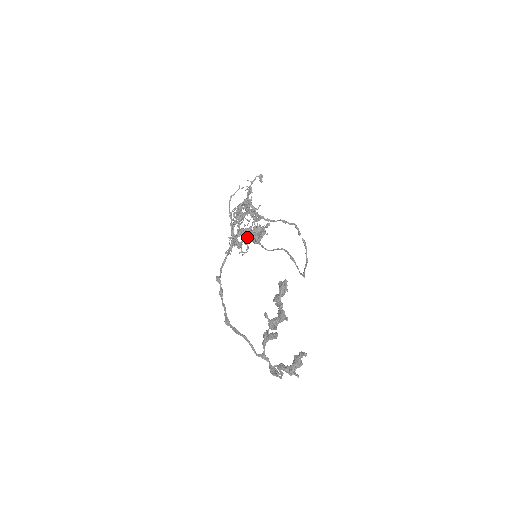
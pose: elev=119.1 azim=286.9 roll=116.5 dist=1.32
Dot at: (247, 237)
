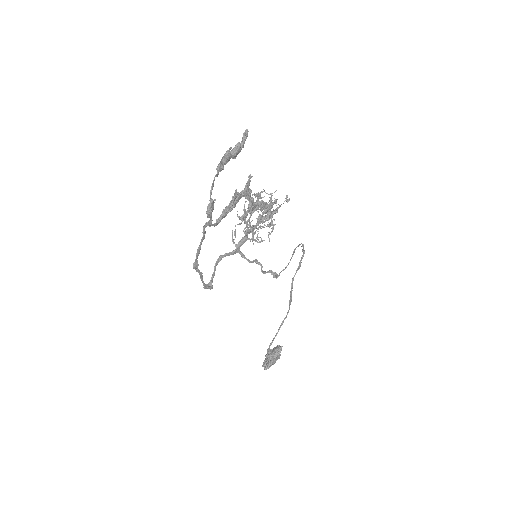
Dot at: occluded
